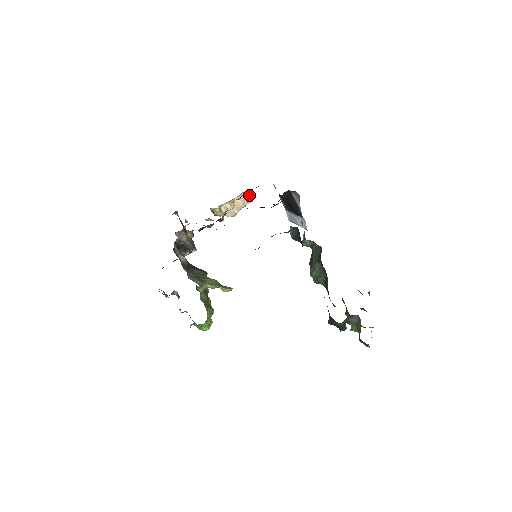
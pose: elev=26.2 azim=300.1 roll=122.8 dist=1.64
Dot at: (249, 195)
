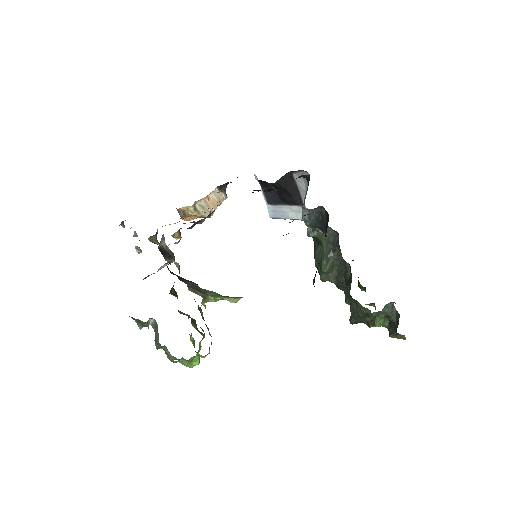
Dot at: (224, 190)
